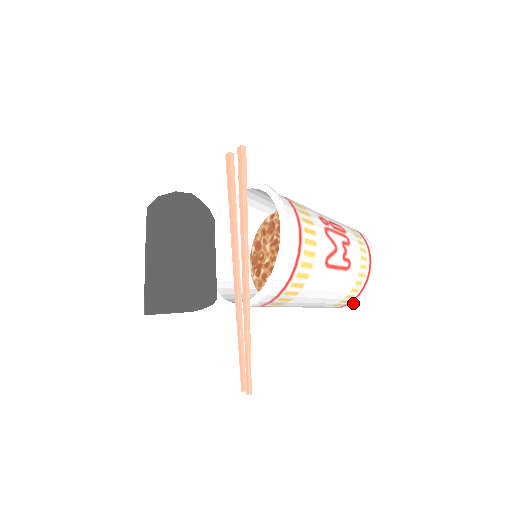
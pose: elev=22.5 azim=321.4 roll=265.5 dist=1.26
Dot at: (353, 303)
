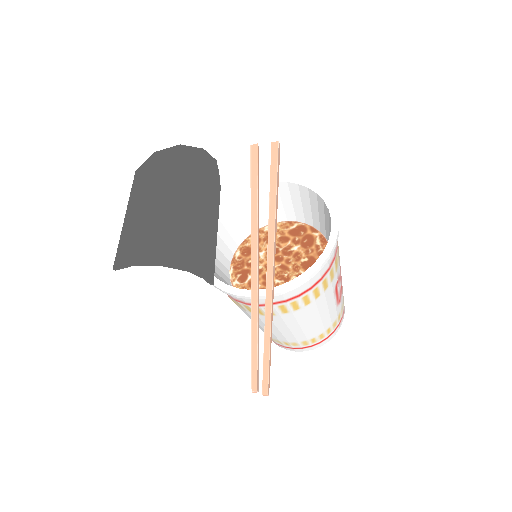
Dot at: (314, 347)
